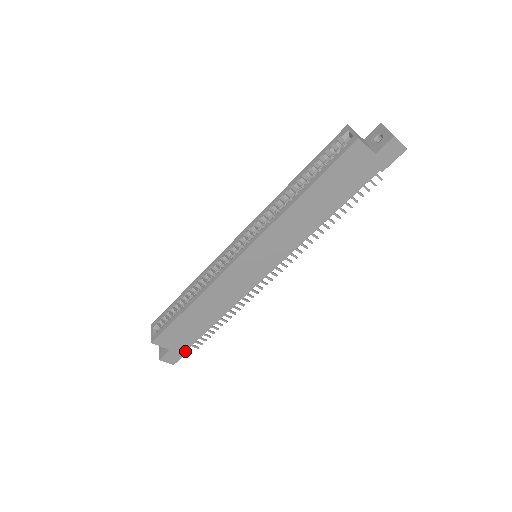
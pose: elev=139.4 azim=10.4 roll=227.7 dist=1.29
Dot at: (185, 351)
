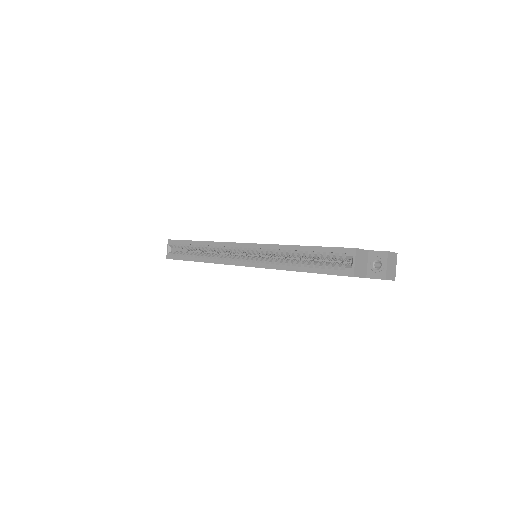
Dot at: occluded
